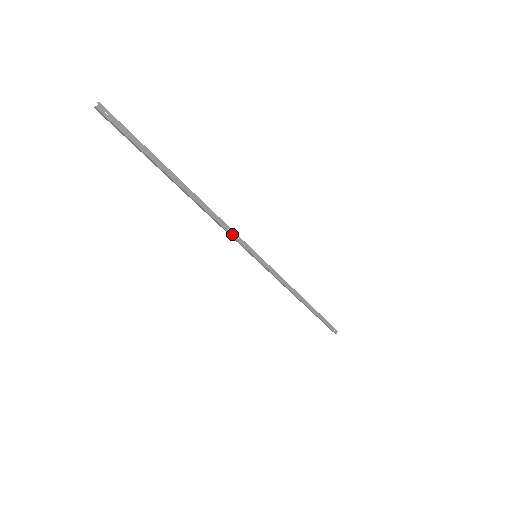
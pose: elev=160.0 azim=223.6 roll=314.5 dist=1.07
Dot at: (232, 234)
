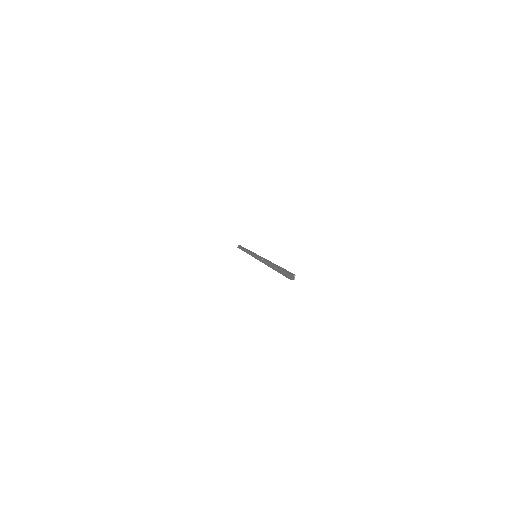
Dot at: (262, 260)
